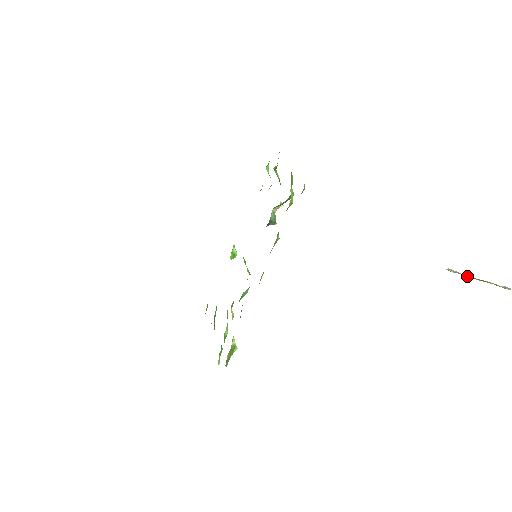
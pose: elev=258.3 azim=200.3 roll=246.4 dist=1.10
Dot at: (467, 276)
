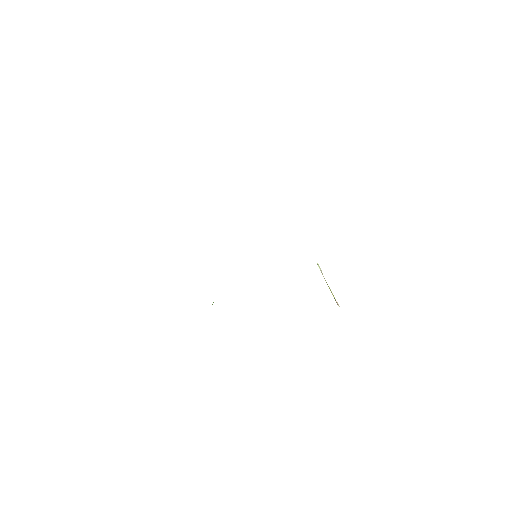
Dot at: occluded
